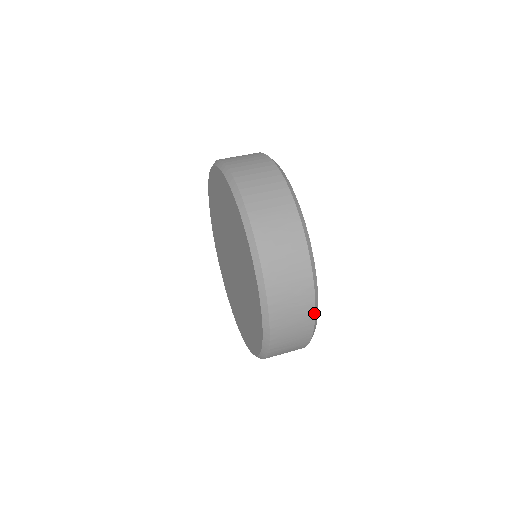
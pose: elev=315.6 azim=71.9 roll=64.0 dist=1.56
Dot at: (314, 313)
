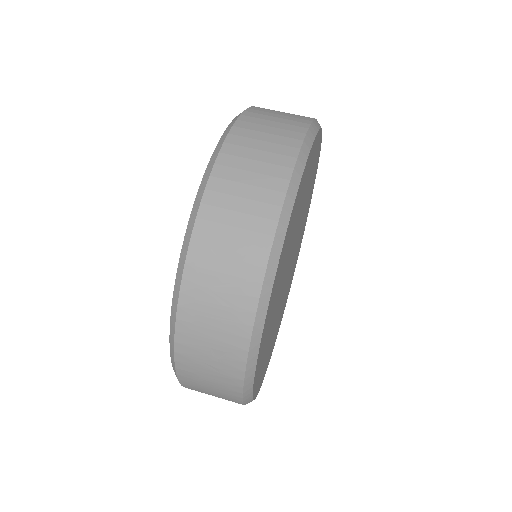
Dot at: (241, 389)
